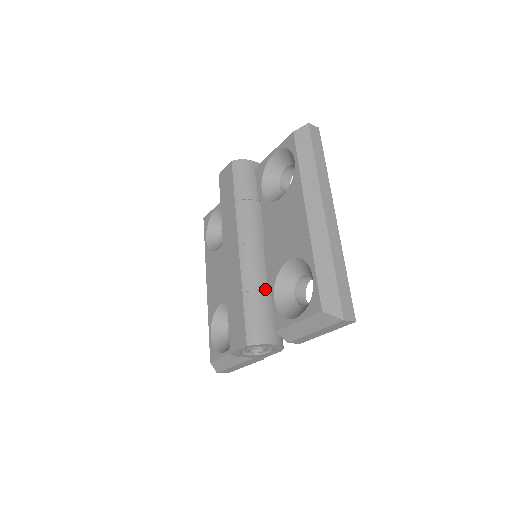
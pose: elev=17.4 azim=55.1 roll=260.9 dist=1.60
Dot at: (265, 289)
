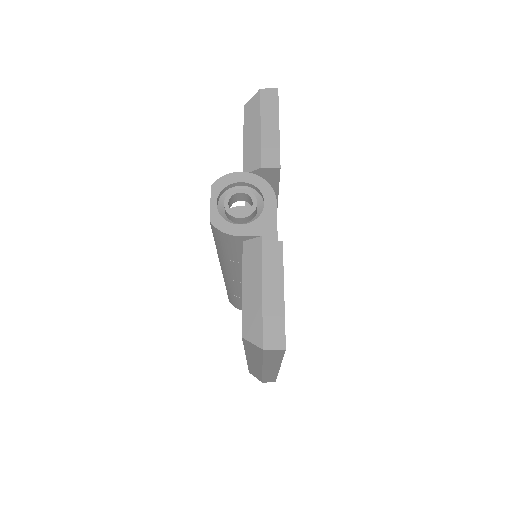
Dot at: (241, 207)
